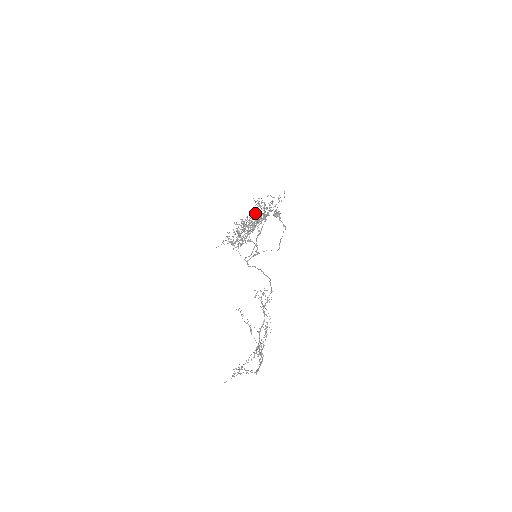
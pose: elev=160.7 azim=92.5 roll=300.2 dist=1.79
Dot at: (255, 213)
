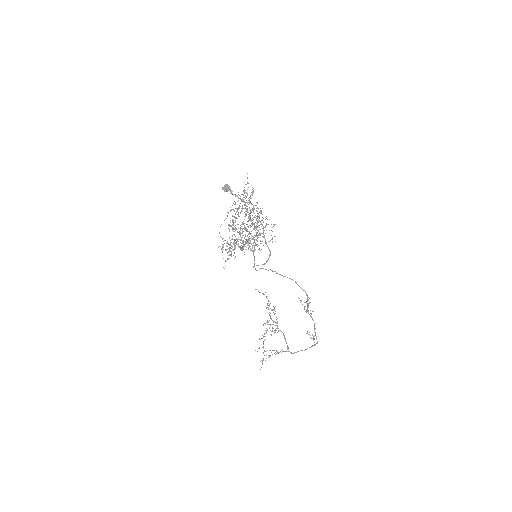
Dot at: occluded
